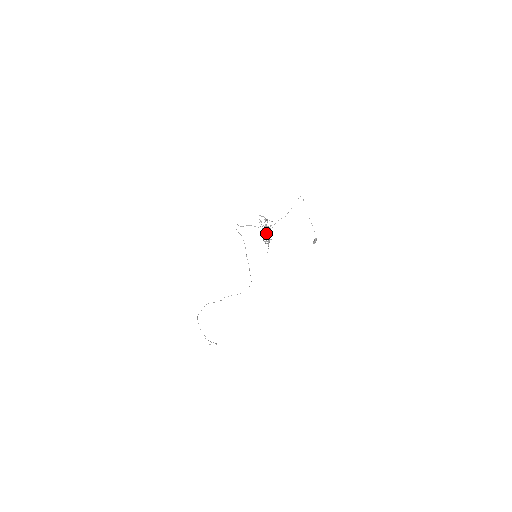
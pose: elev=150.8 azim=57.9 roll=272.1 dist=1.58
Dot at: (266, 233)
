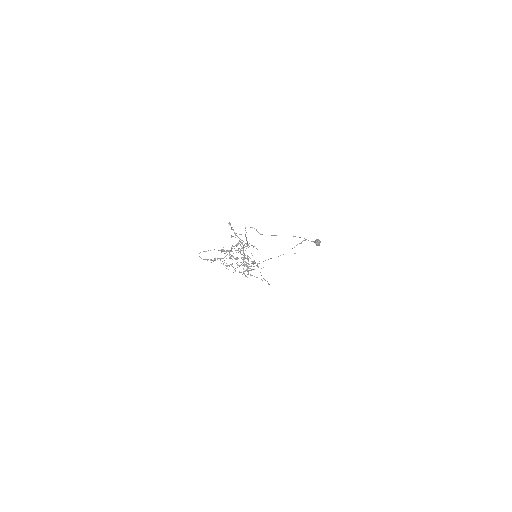
Dot at: (244, 247)
